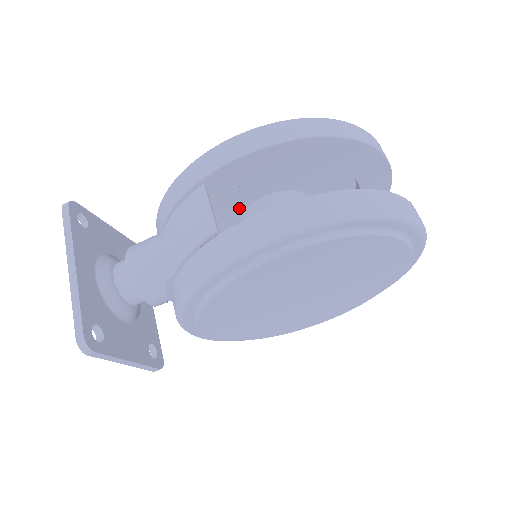
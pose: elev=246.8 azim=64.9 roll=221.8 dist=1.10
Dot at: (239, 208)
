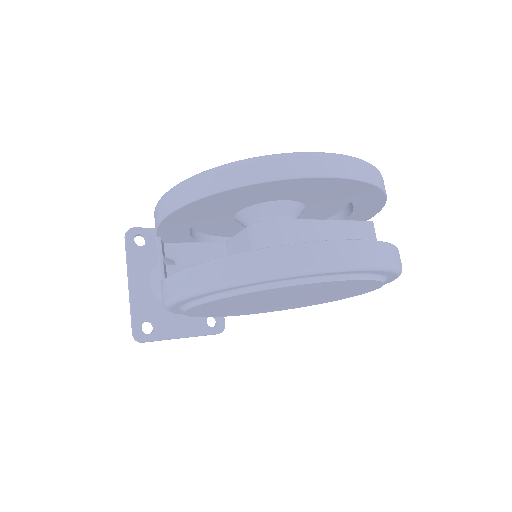
Dot at: (228, 220)
